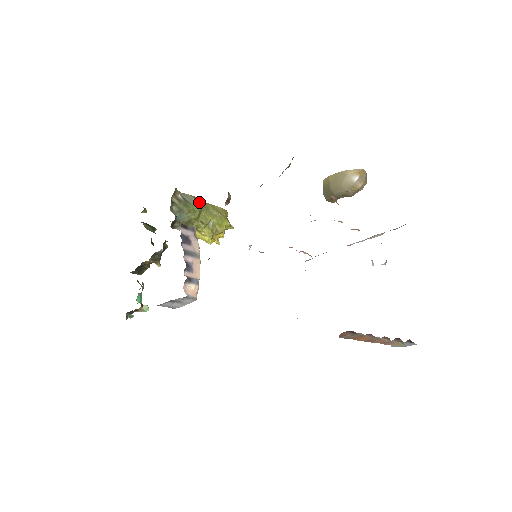
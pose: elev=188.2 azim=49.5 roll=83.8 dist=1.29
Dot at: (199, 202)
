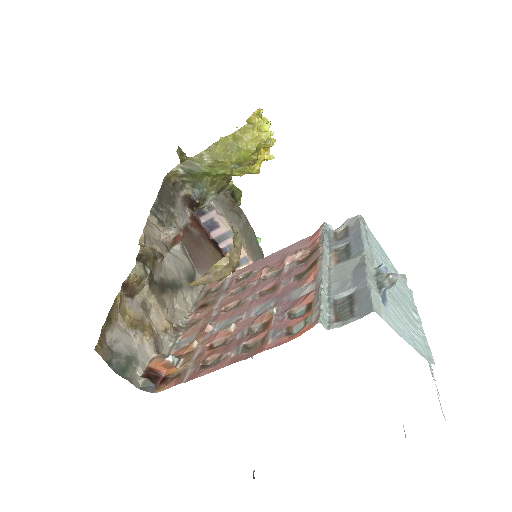
Dot at: (202, 160)
